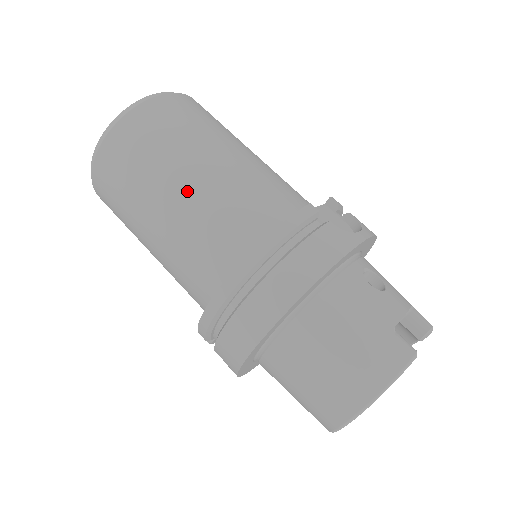
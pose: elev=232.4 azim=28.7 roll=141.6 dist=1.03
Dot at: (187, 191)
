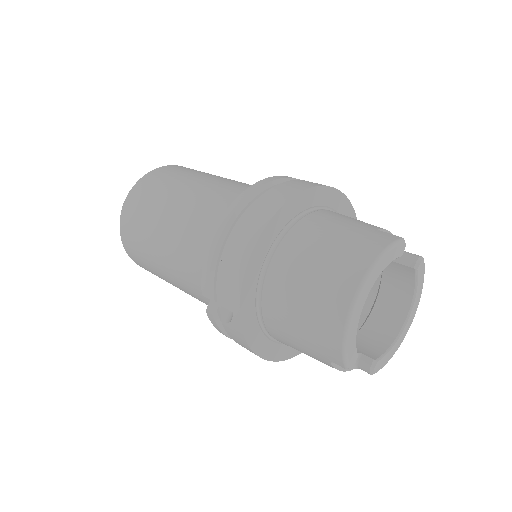
Dot at: (196, 189)
